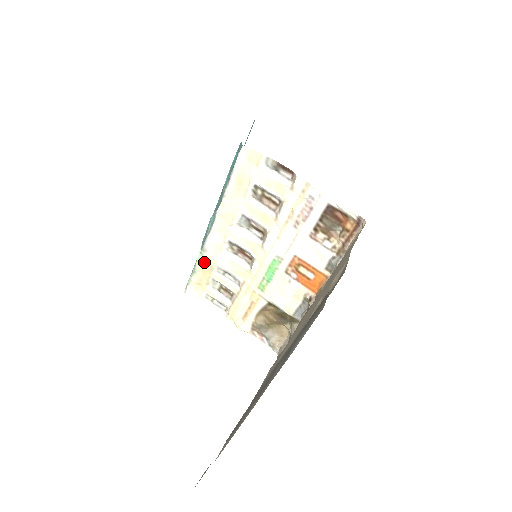
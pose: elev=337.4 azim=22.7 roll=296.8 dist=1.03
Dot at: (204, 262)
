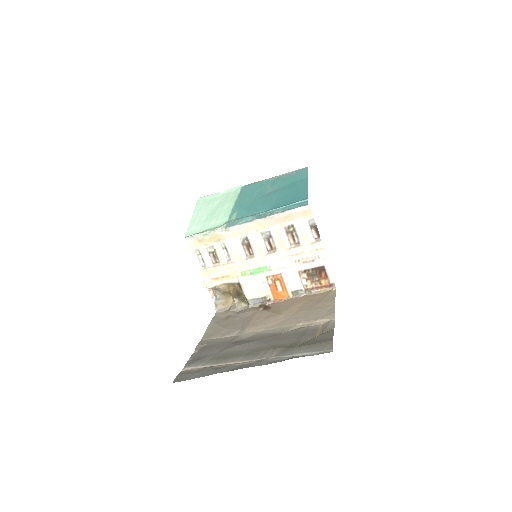
Dot at: (219, 235)
